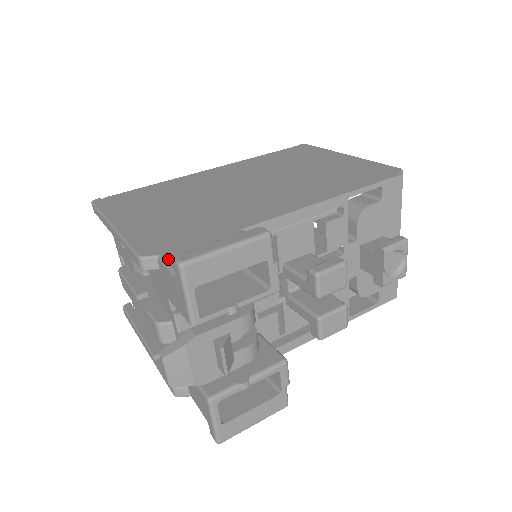
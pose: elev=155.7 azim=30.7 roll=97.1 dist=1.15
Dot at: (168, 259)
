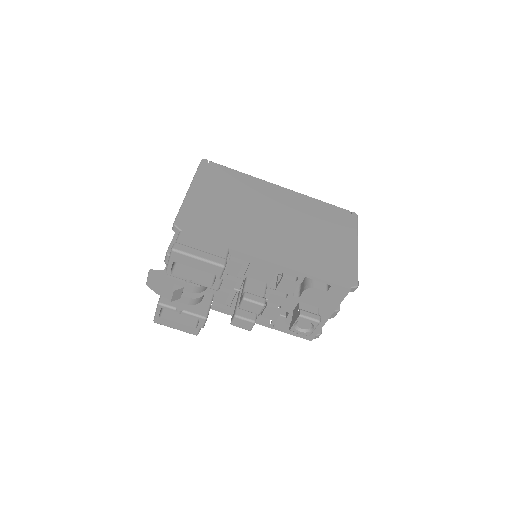
Dot at: (181, 237)
